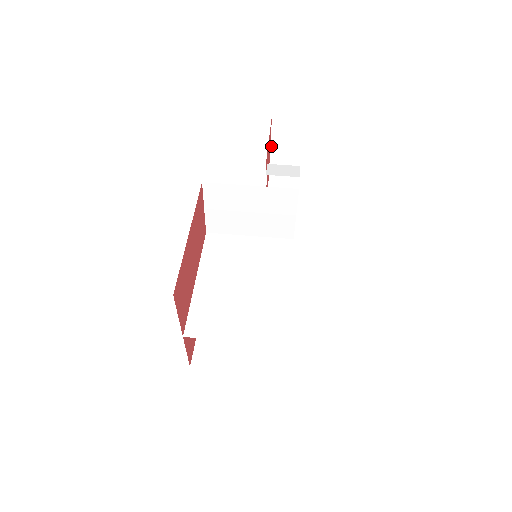
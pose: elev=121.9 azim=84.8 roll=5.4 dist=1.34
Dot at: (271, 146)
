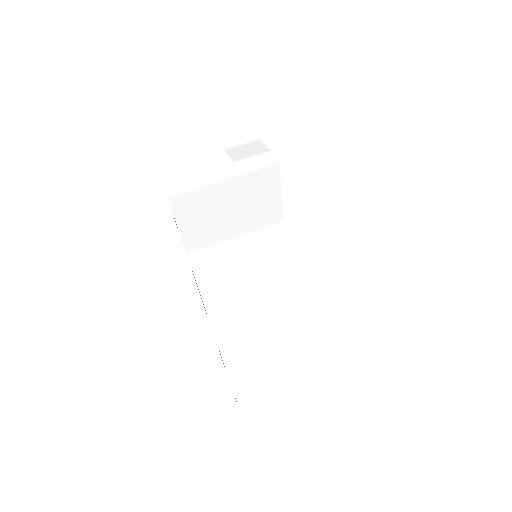
Dot at: (211, 131)
